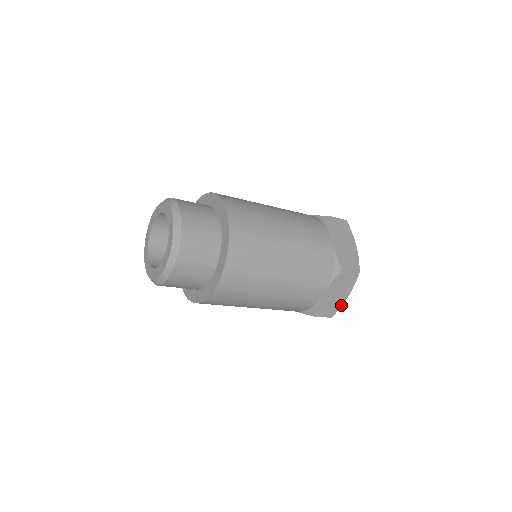
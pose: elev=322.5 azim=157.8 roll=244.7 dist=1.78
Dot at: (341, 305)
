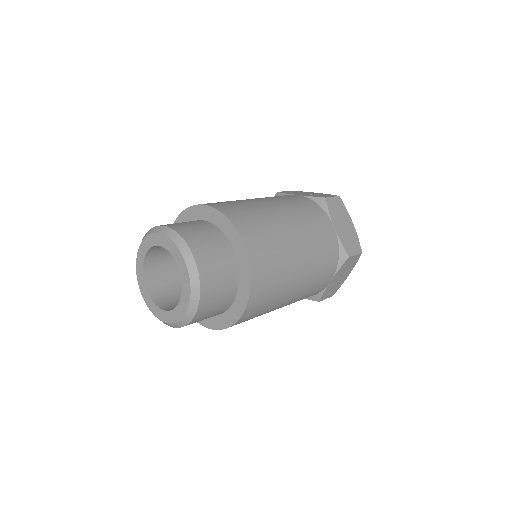
Dot at: occluded
